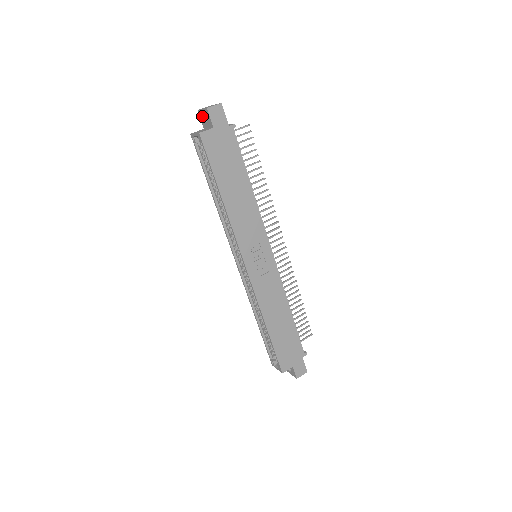
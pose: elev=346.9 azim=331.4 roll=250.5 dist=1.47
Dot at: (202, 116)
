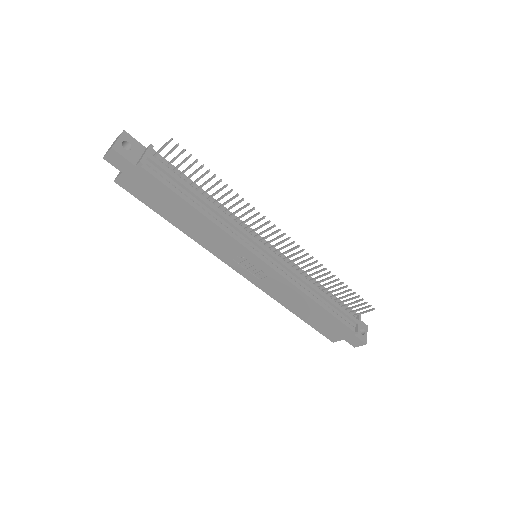
Dot at: occluded
